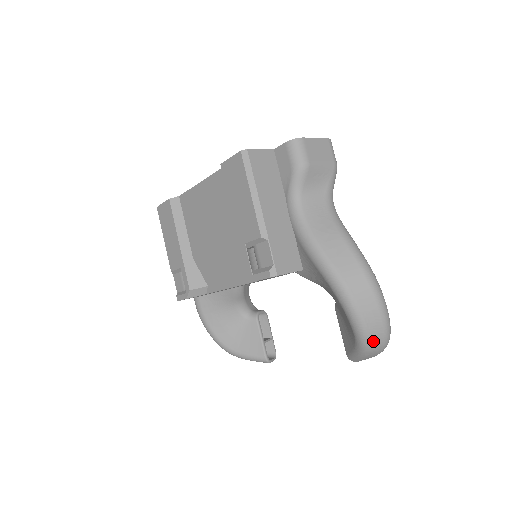
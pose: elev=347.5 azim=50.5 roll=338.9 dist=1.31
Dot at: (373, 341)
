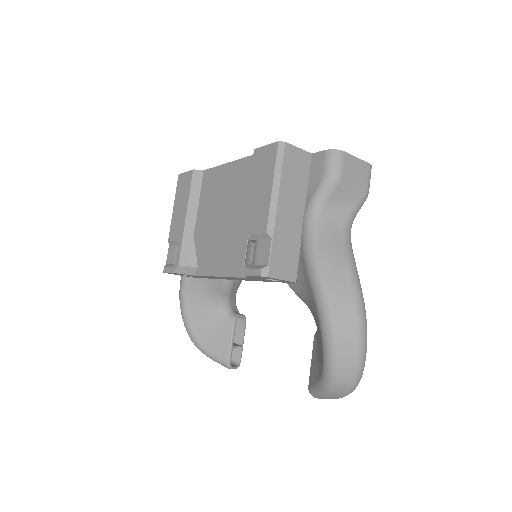
Dot at: (340, 381)
